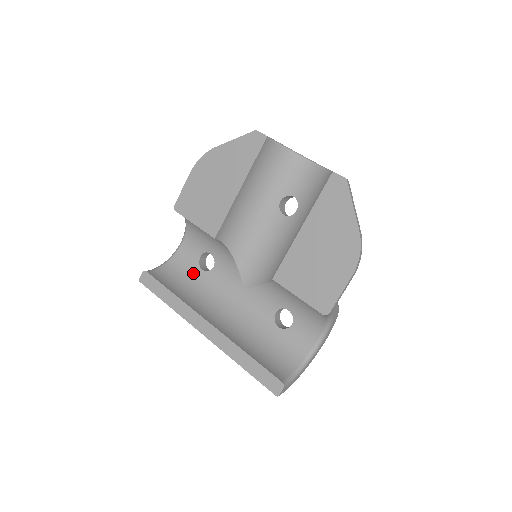
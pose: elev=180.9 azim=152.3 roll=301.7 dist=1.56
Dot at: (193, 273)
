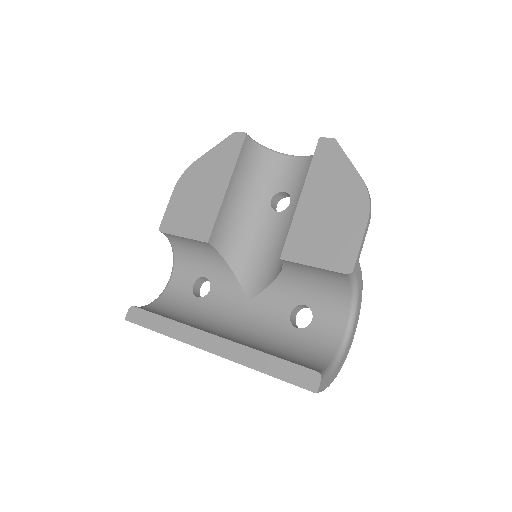
Dot at: (187, 303)
